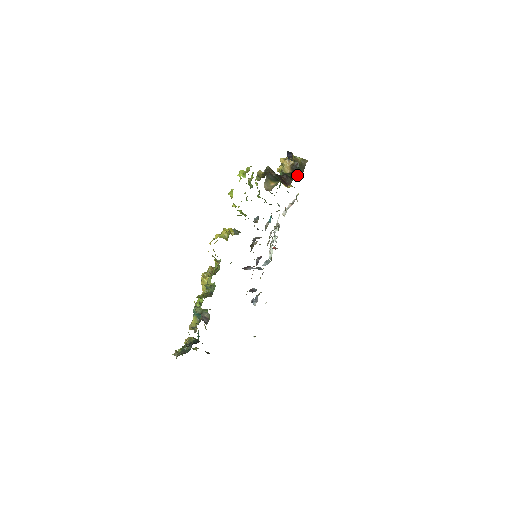
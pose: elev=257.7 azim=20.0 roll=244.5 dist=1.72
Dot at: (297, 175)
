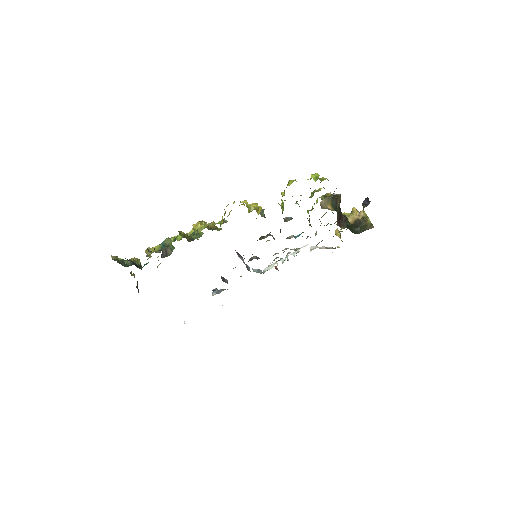
Dot at: (354, 230)
